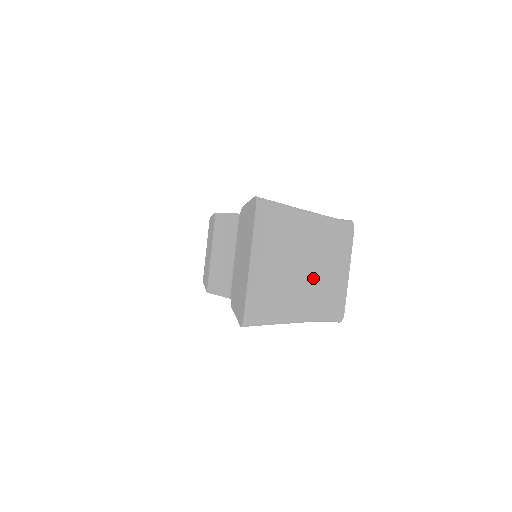
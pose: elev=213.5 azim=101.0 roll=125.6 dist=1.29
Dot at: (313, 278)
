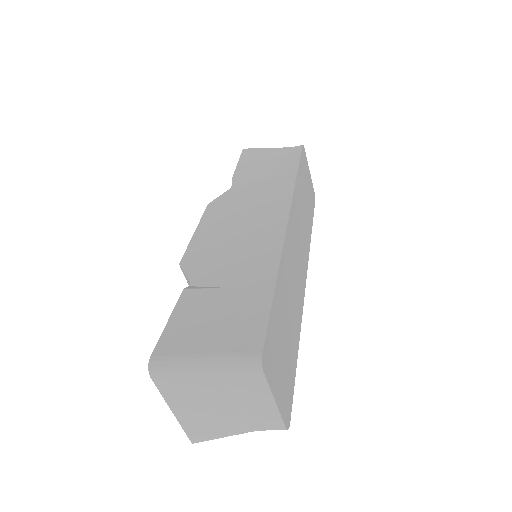
Dot at: (241, 409)
